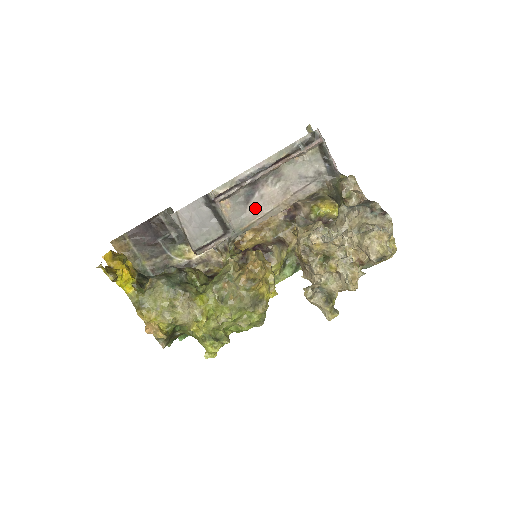
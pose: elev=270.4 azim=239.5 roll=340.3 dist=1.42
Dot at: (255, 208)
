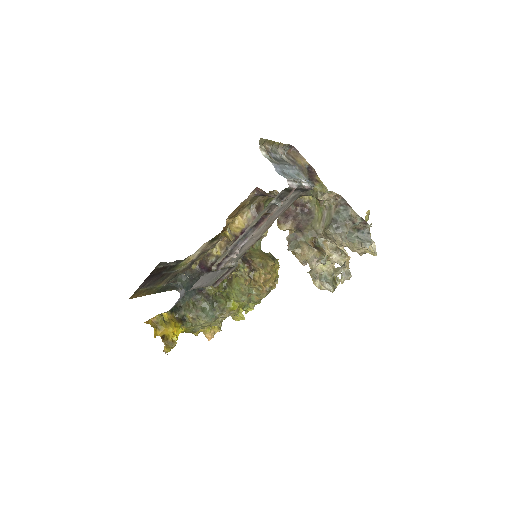
Dot at: (248, 245)
